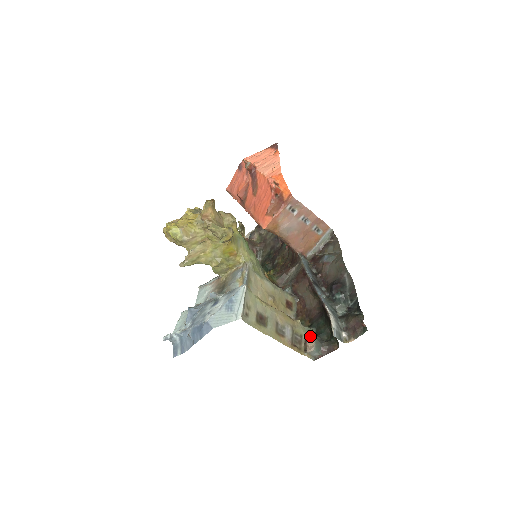
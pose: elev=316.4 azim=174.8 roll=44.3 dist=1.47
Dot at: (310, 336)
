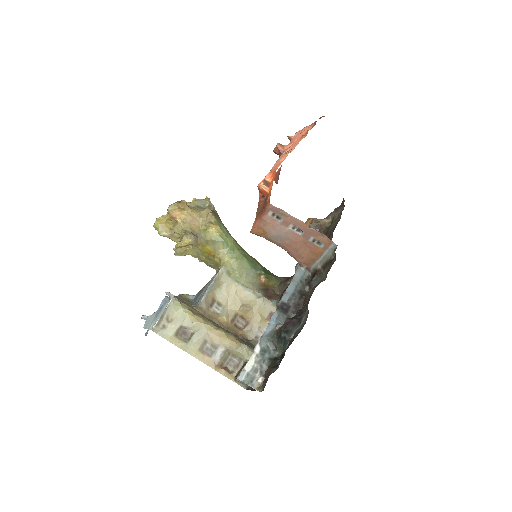
Dot at: (245, 364)
